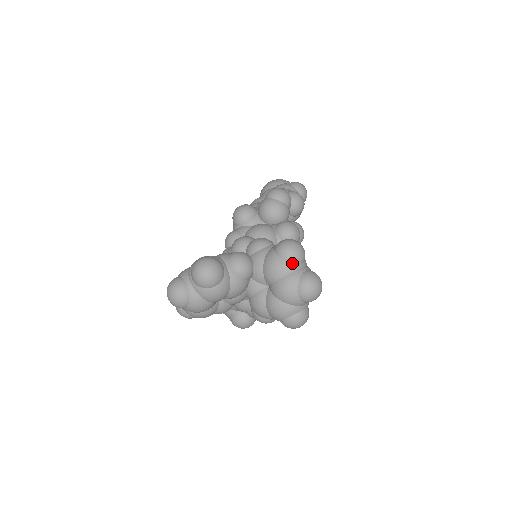
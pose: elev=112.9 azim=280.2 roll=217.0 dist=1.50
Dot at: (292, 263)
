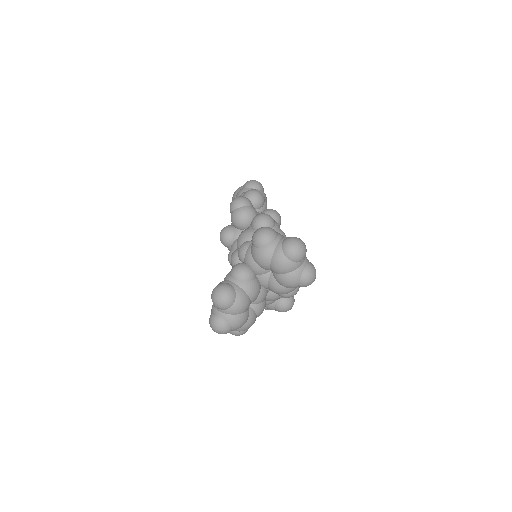
Dot at: (269, 244)
